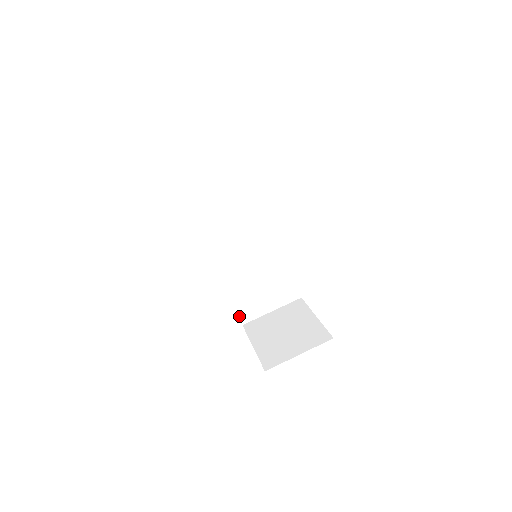
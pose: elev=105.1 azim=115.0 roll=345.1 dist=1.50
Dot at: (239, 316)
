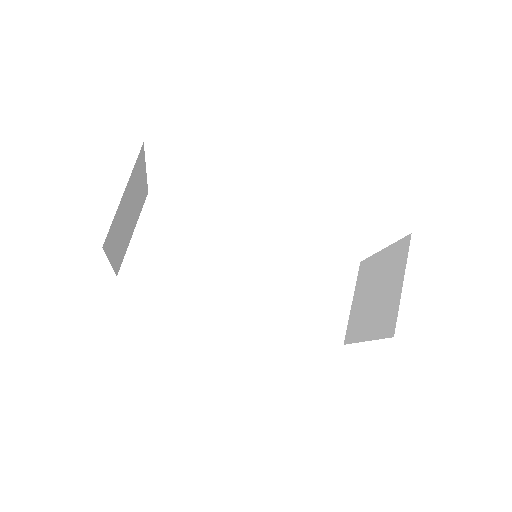
Dot at: (329, 340)
